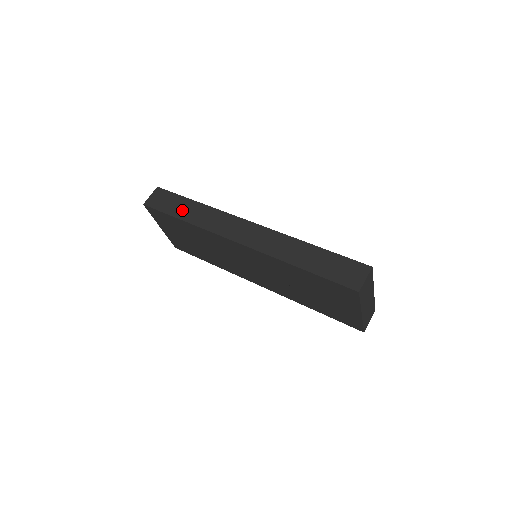
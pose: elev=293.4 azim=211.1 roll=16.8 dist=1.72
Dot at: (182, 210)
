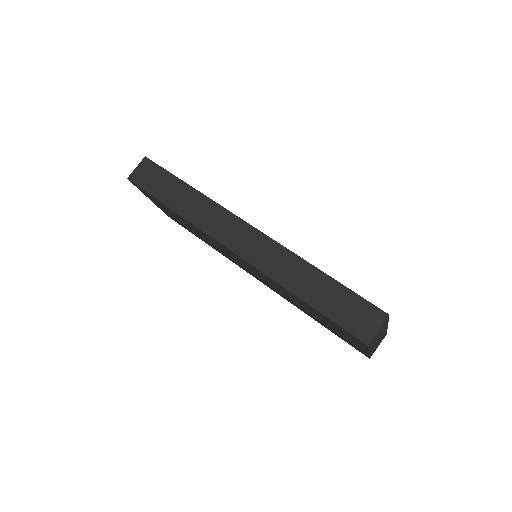
Dot at: (171, 195)
